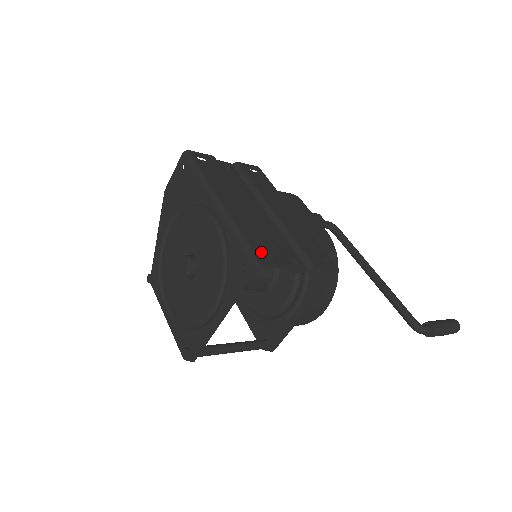
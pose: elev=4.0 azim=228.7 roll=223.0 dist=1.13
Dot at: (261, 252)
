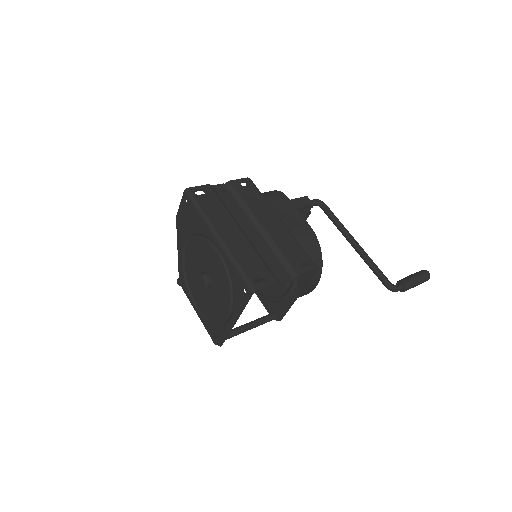
Dot at: (254, 278)
